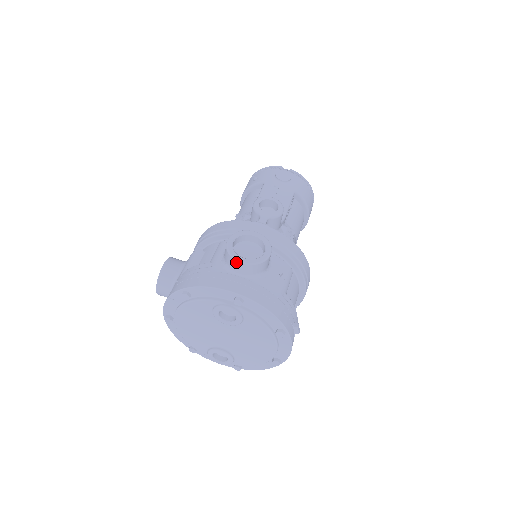
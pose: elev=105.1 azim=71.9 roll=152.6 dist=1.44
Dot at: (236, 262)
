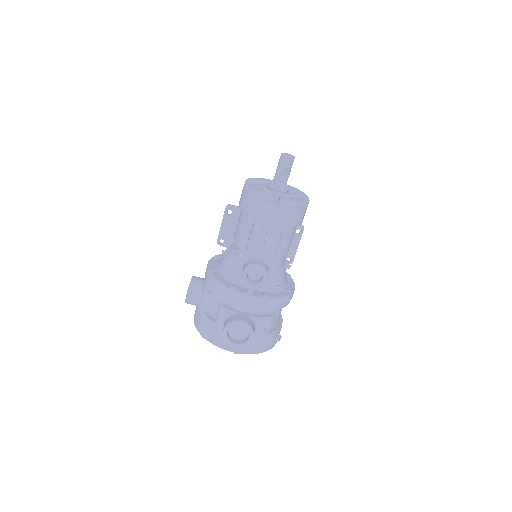
Dot at: (230, 344)
